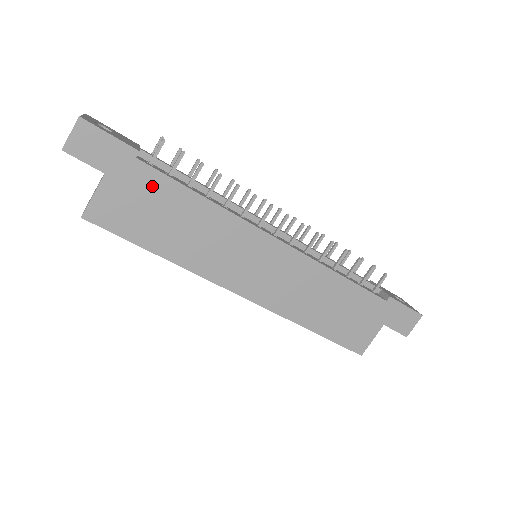
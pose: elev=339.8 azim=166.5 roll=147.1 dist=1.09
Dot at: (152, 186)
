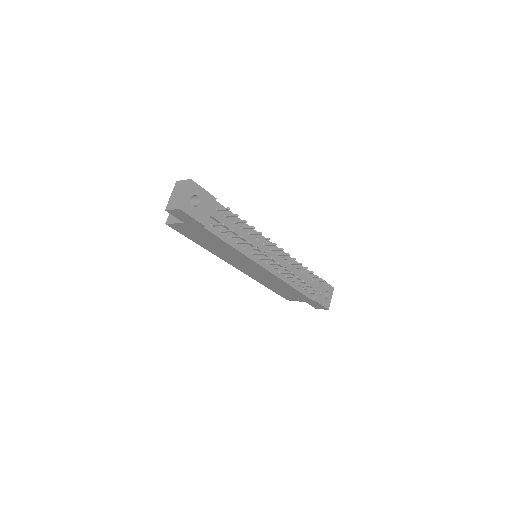
Dot at: (207, 235)
